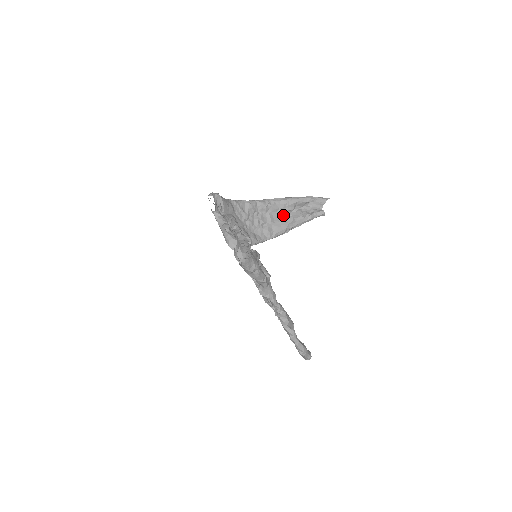
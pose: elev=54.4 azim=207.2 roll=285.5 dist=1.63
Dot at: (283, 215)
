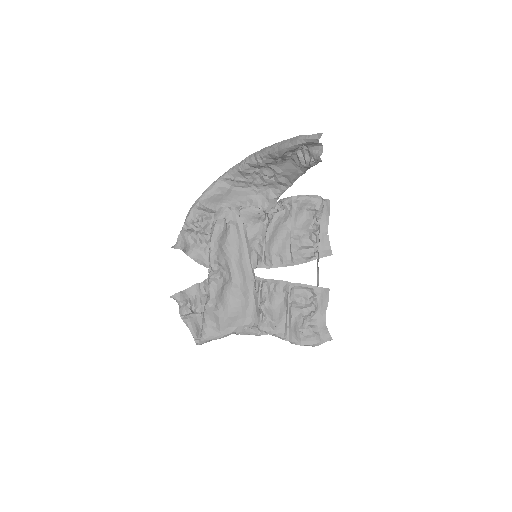
Dot at: (286, 160)
